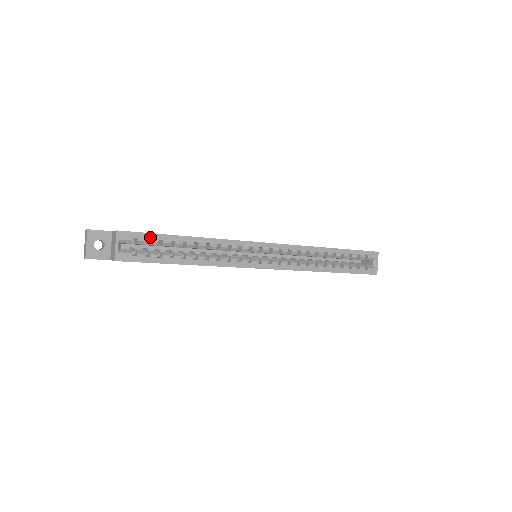
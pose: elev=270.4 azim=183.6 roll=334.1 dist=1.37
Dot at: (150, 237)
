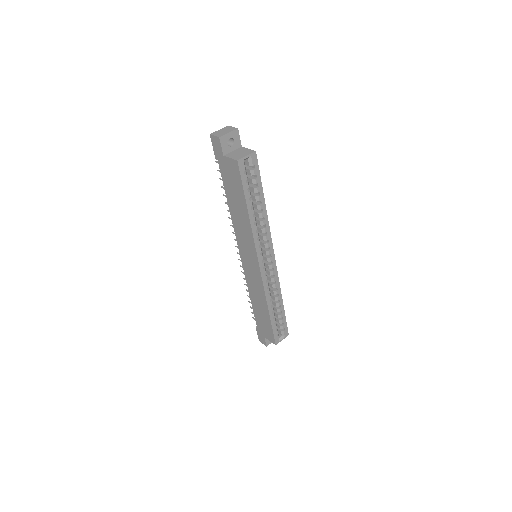
Dot at: (258, 176)
